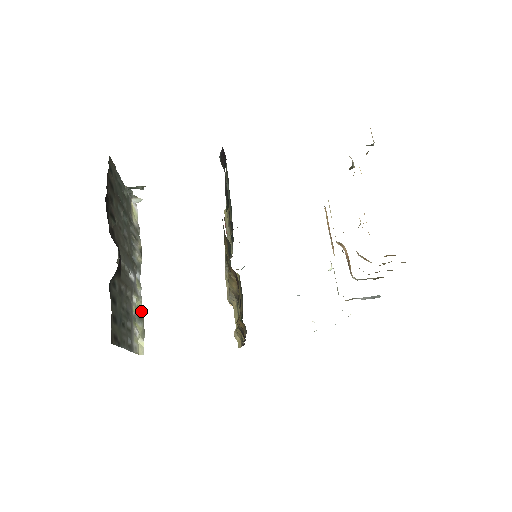
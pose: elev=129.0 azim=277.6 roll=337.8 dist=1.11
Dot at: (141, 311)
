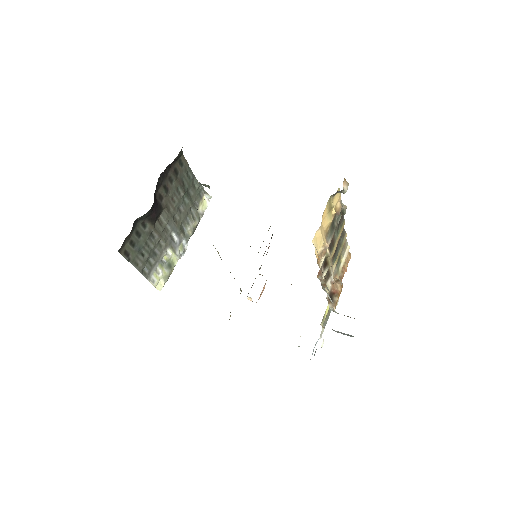
Dot at: (174, 265)
